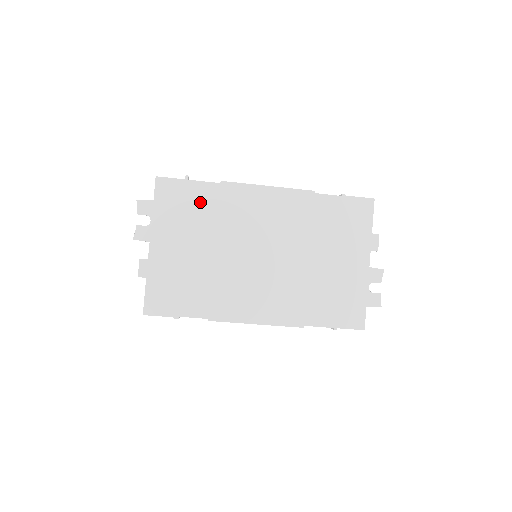
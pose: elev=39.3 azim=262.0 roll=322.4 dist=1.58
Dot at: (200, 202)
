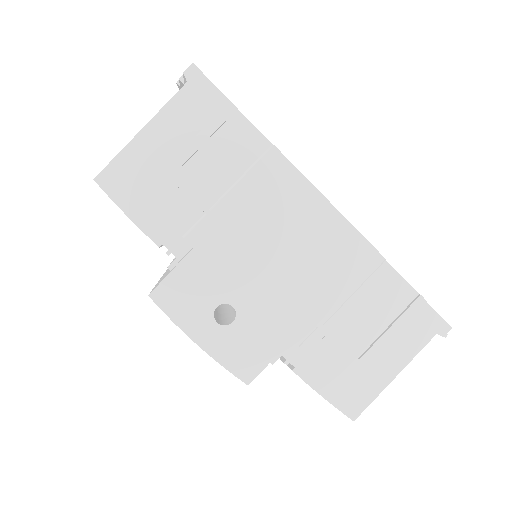
Dot at: occluded
